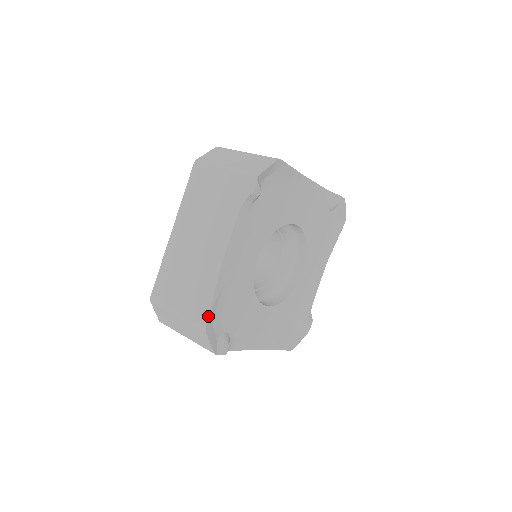
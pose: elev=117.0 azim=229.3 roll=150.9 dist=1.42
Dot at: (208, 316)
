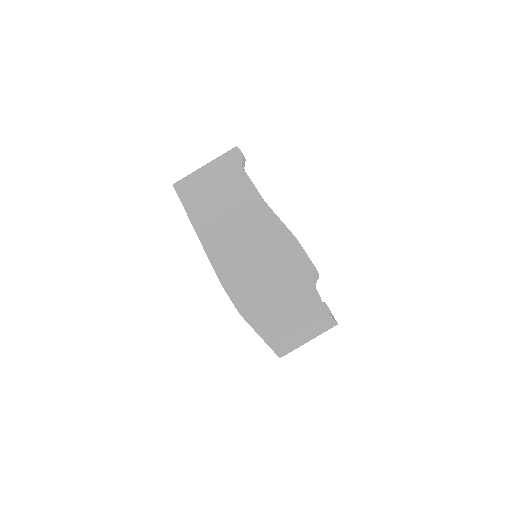
Dot at: (289, 230)
